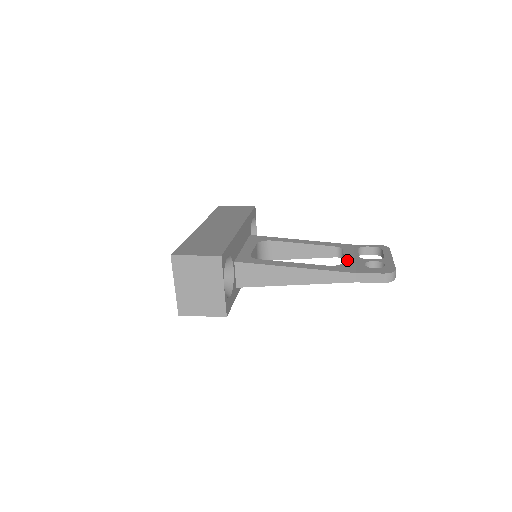
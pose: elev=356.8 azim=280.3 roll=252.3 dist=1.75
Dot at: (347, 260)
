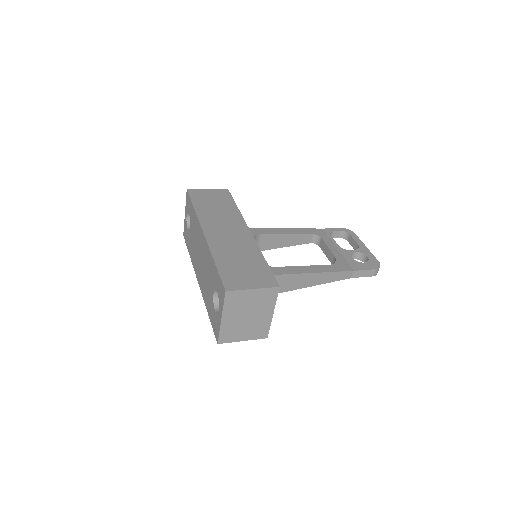
Dot at: (335, 253)
